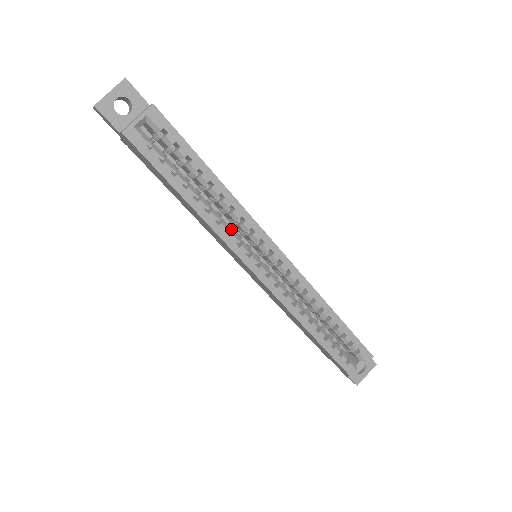
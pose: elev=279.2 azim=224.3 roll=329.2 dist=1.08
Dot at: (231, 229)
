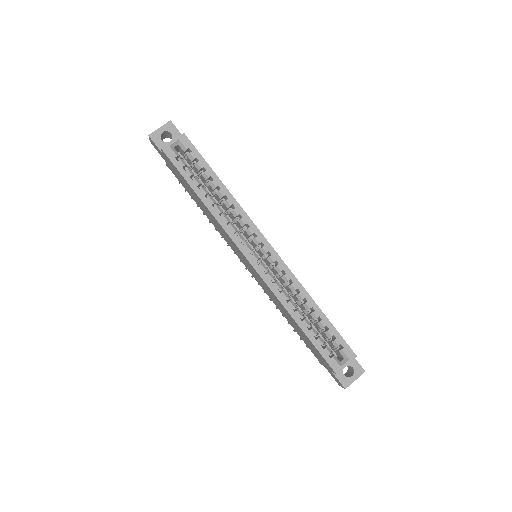
Dot at: occluded
